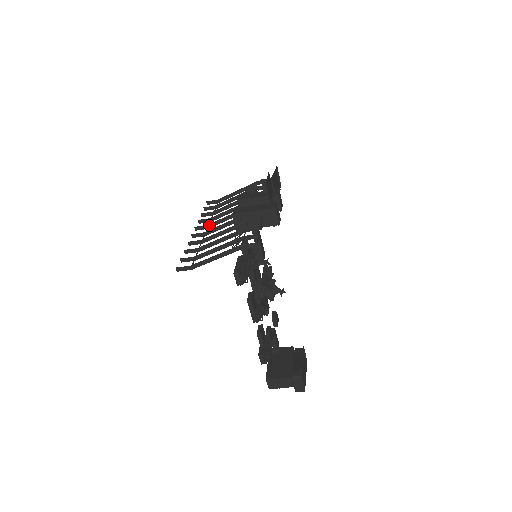
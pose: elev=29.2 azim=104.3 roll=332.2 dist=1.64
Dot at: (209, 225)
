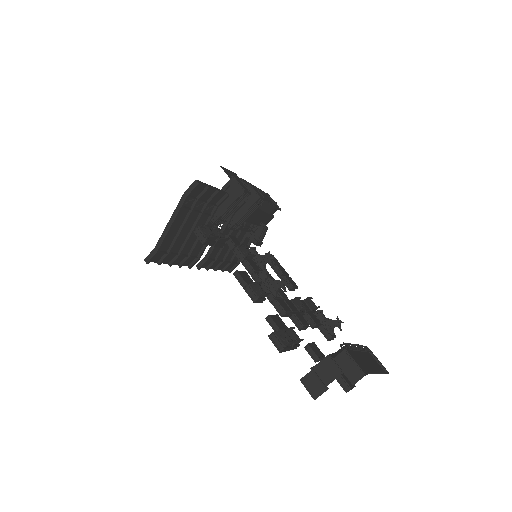
Dot at: (207, 255)
